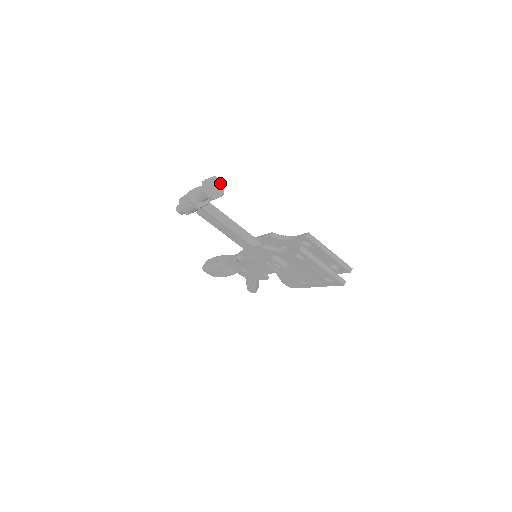
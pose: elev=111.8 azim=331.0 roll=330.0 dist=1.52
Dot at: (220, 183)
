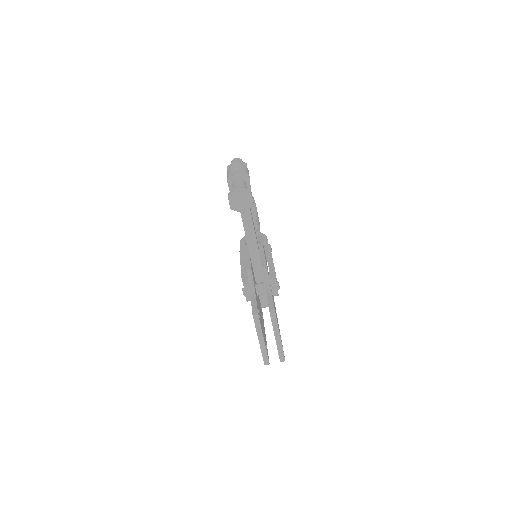
Dot at: (250, 202)
